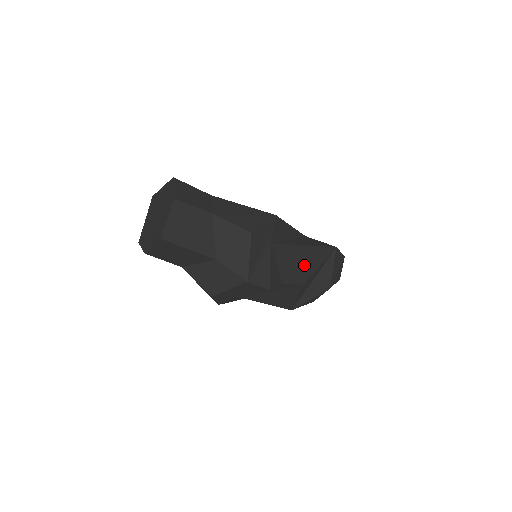
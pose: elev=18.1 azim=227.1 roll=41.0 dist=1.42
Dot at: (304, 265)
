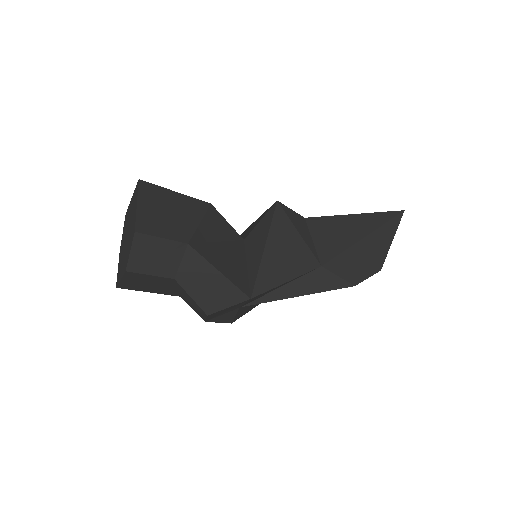
Dot at: occluded
